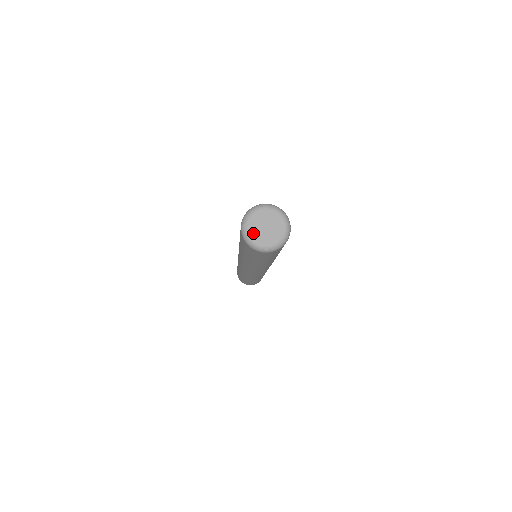
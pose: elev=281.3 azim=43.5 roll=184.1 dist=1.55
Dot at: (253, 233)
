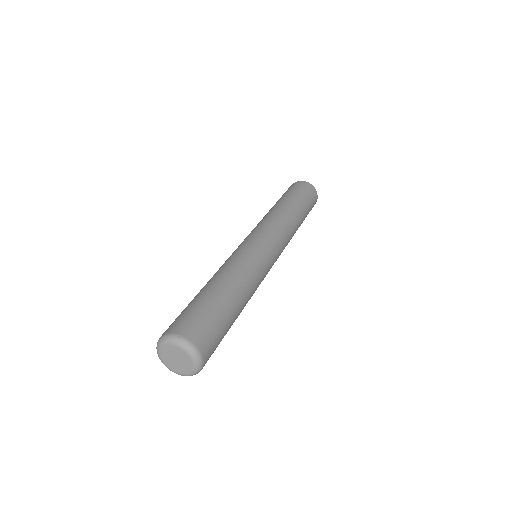
Dot at: (171, 367)
